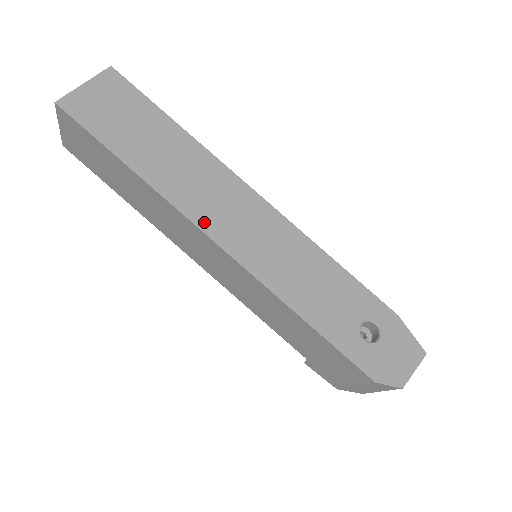
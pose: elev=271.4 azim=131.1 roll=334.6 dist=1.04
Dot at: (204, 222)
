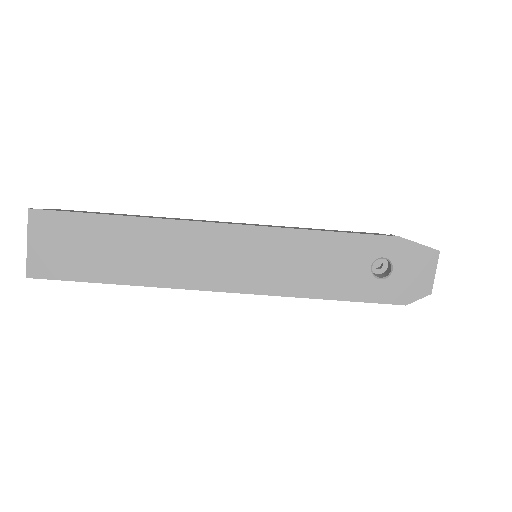
Dot at: (200, 282)
